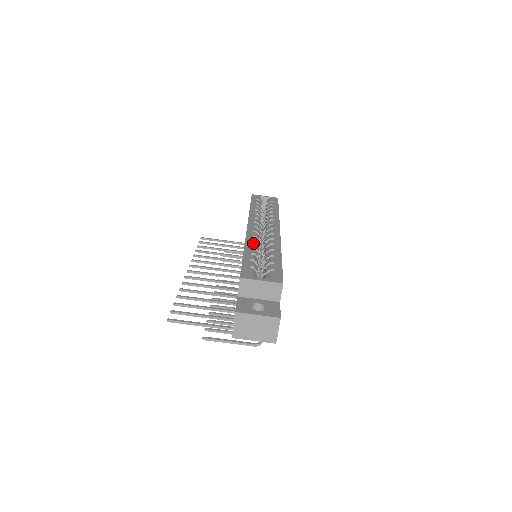
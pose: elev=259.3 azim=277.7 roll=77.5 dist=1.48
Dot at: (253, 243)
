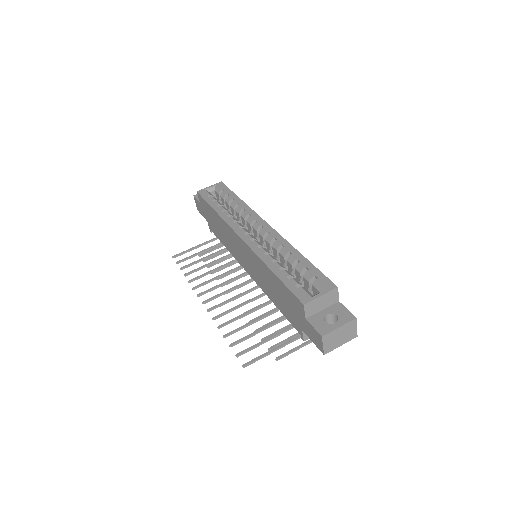
Dot at: (268, 256)
